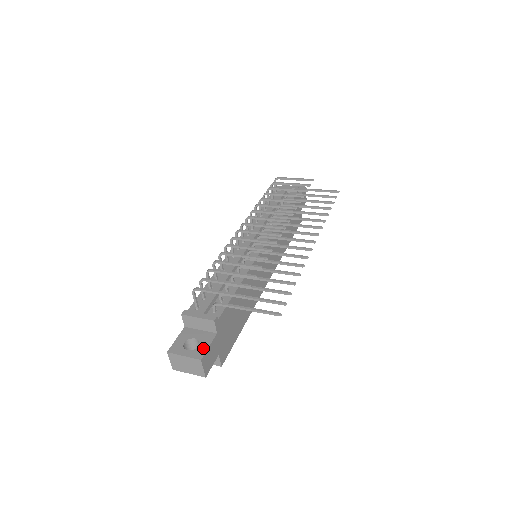
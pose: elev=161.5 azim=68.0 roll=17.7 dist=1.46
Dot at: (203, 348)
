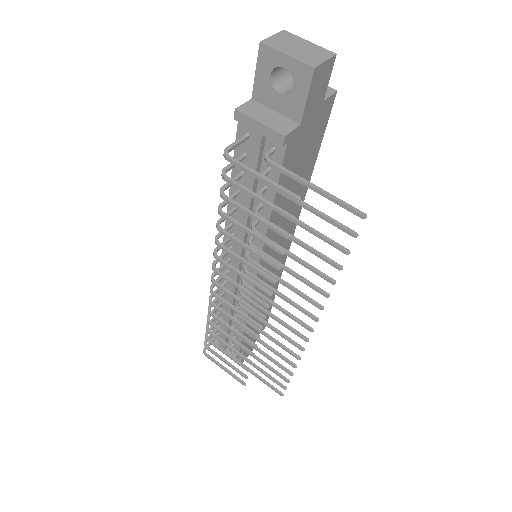
Dot at: (238, 357)
